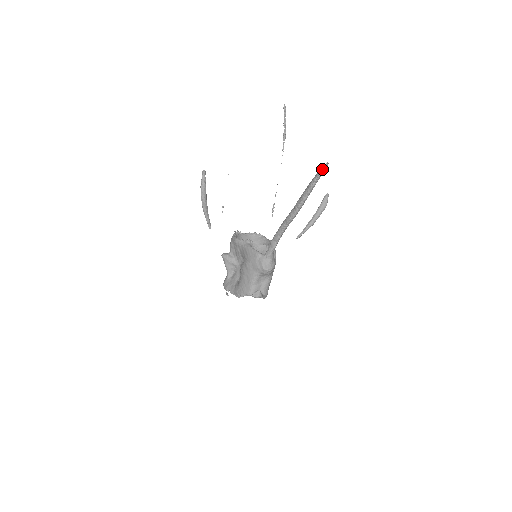
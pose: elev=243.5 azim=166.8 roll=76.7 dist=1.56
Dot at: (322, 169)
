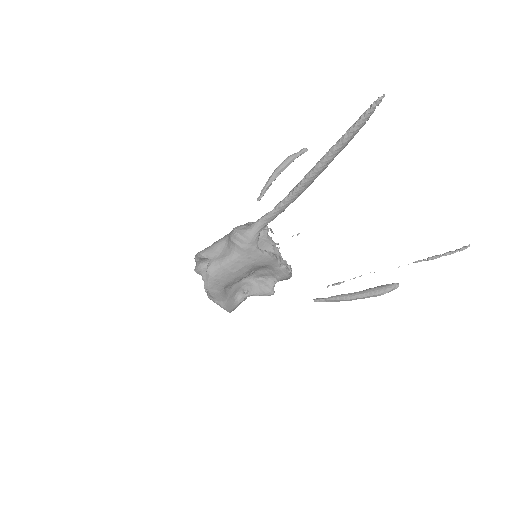
Dot at: (373, 103)
